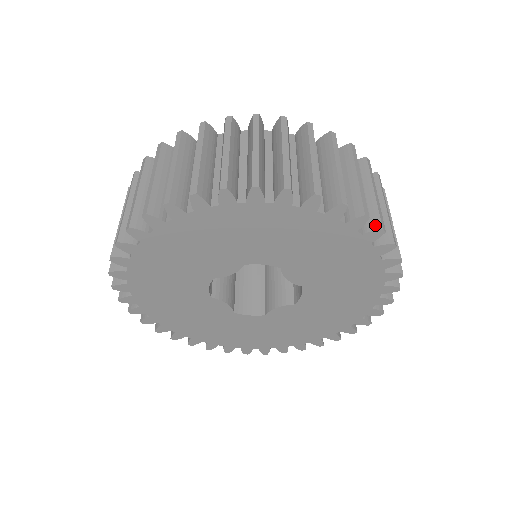
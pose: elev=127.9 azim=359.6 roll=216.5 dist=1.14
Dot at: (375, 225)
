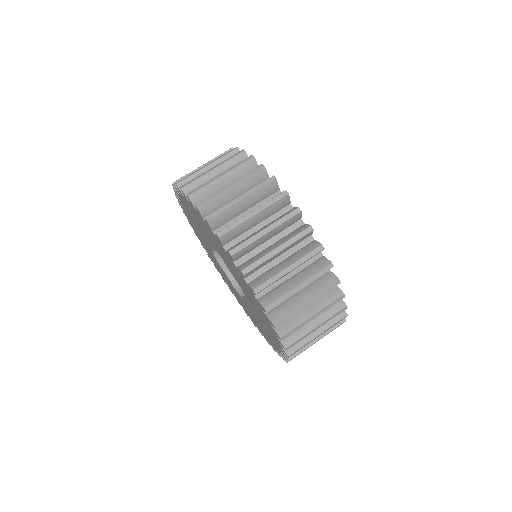
Dot at: (231, 248)
